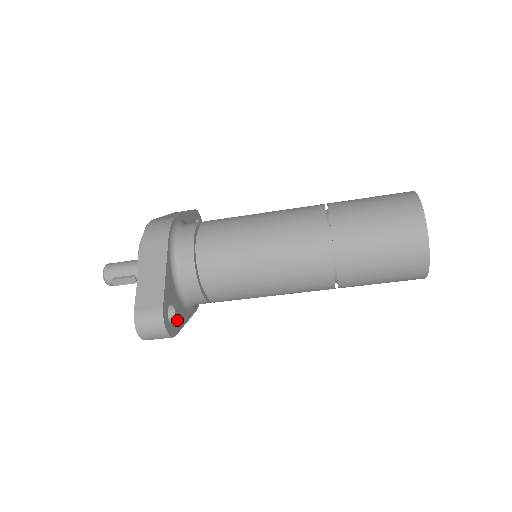
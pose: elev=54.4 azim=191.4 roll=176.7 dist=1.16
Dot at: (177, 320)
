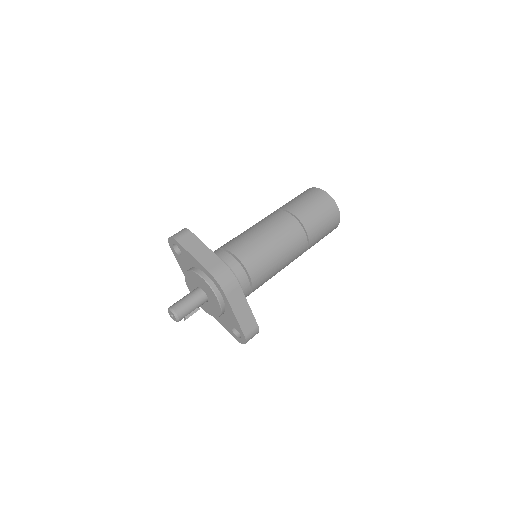
Dot at: occluded
